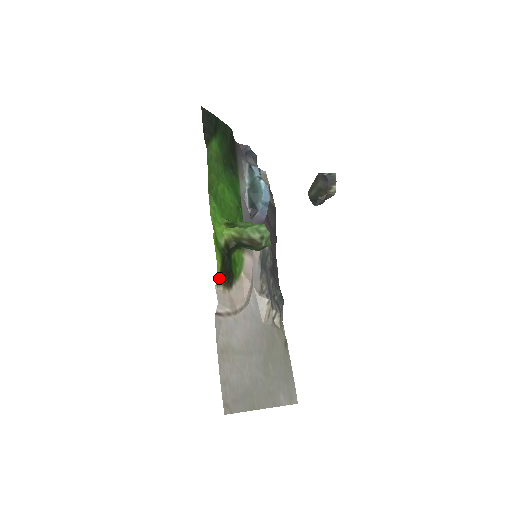
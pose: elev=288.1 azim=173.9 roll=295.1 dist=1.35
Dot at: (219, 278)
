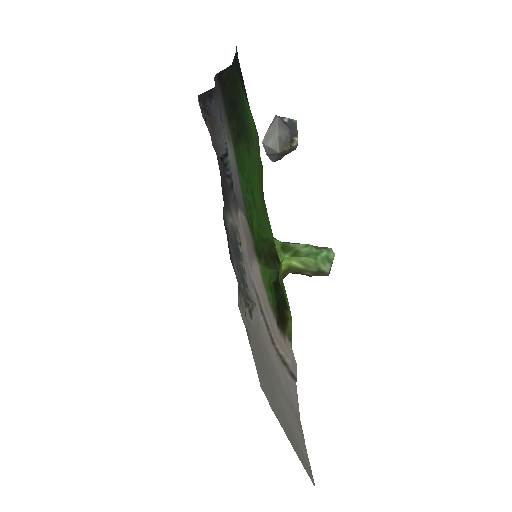
Dot at: (288, 330)
